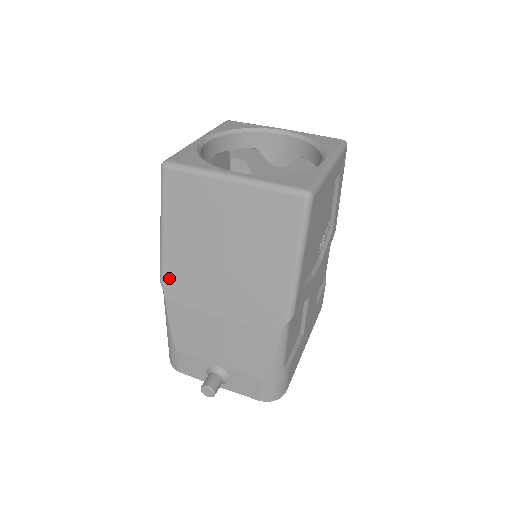
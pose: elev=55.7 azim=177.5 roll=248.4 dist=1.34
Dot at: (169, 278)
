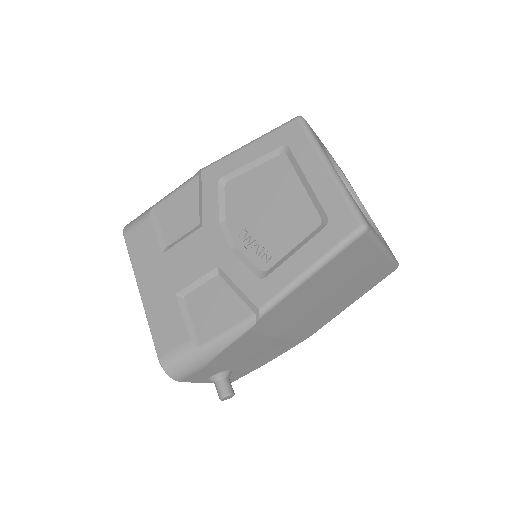
Dot at: (272, 313)
